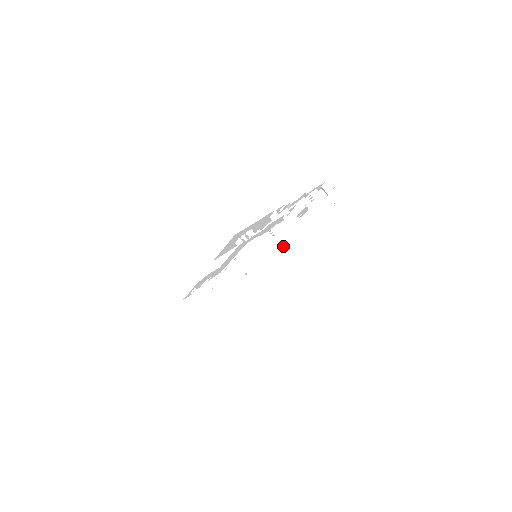
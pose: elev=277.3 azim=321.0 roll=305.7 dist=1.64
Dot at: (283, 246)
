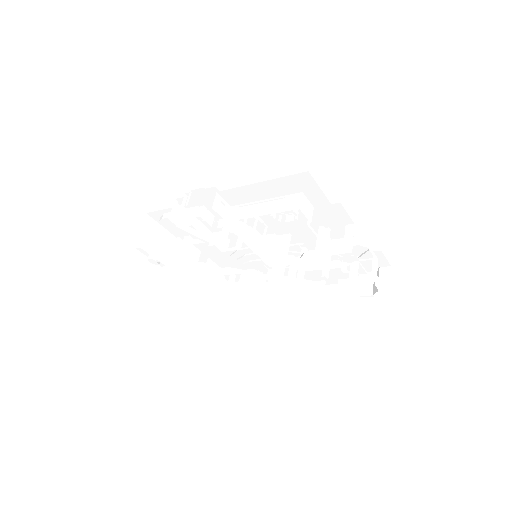
Dot at: (277, 288)
